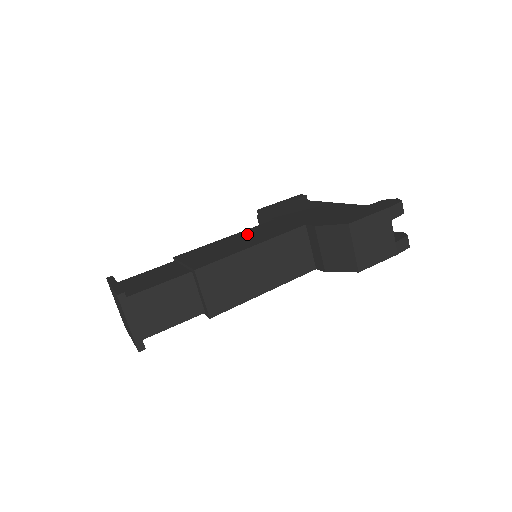
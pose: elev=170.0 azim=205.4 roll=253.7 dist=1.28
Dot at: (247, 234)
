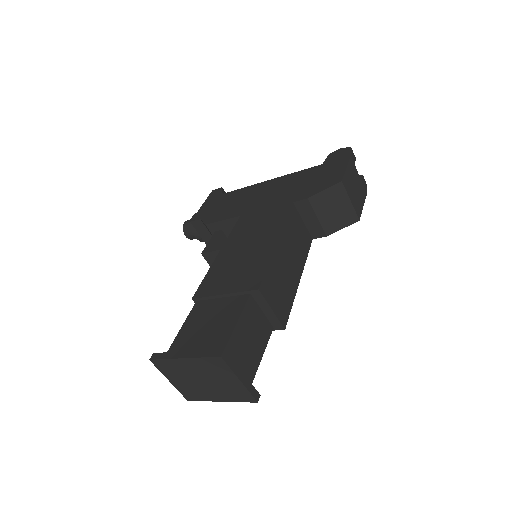
Dot at: (240, 239)
